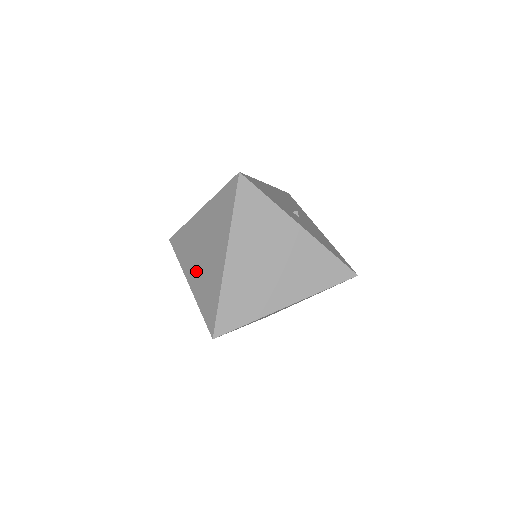
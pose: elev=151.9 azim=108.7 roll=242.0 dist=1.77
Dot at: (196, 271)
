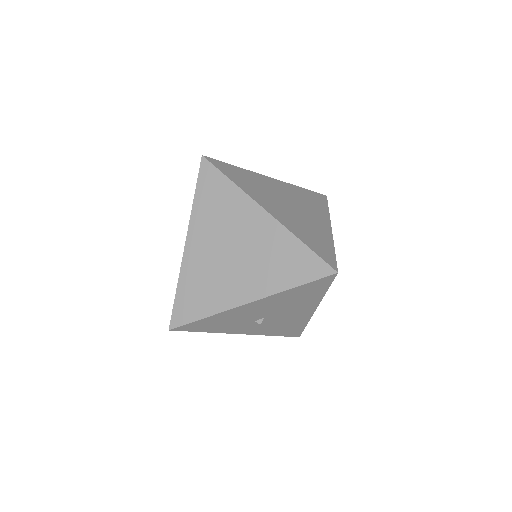
Dot at: occluded
